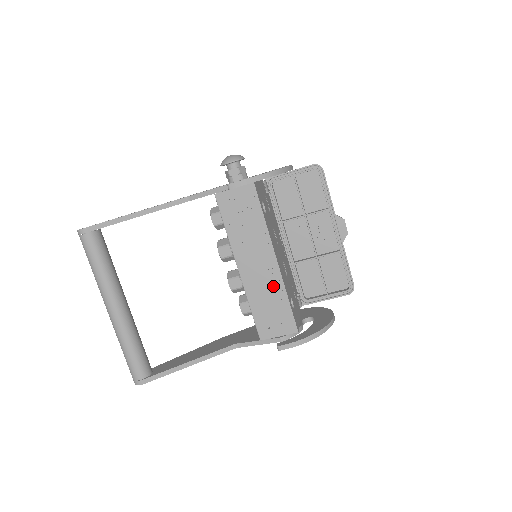
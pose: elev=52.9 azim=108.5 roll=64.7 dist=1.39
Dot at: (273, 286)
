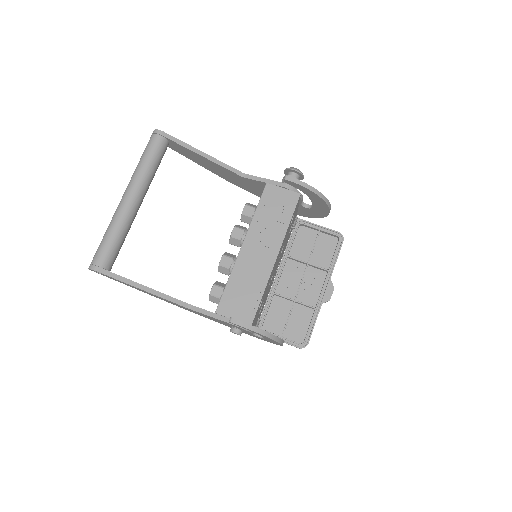
Dot at: (259, 275)
